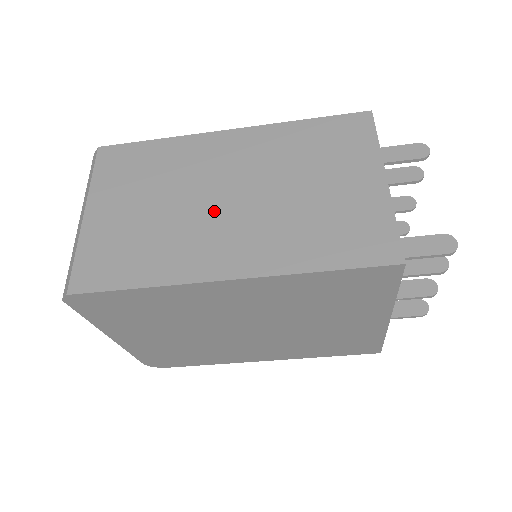
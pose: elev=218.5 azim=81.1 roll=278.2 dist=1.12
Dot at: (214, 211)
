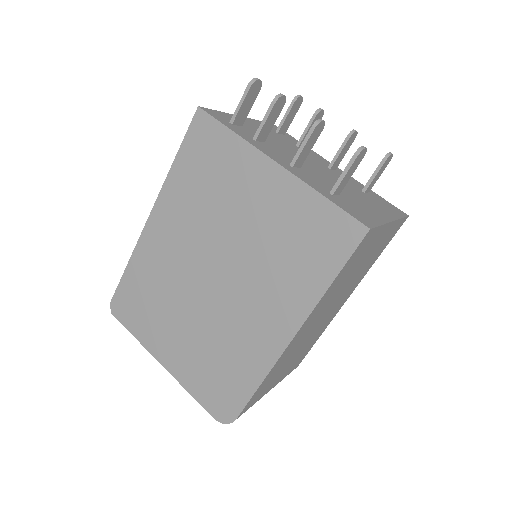
Dot at: occluded
